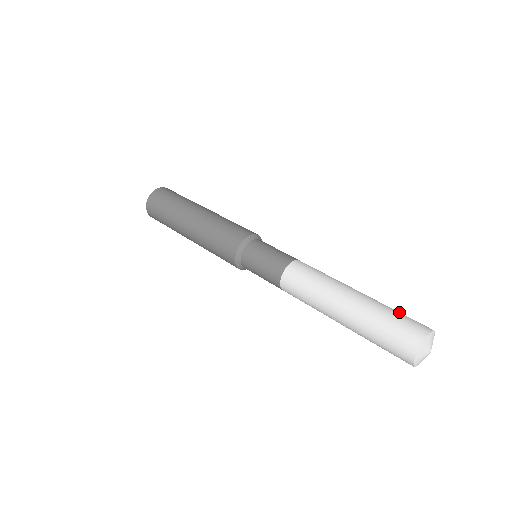
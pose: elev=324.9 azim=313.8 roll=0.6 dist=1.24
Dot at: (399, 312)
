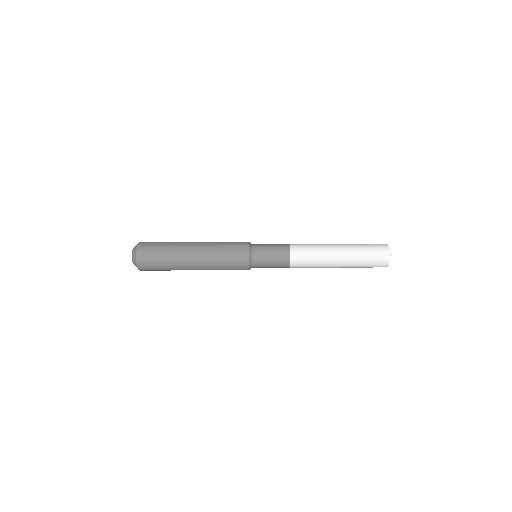
Dot at: (366, 244)
